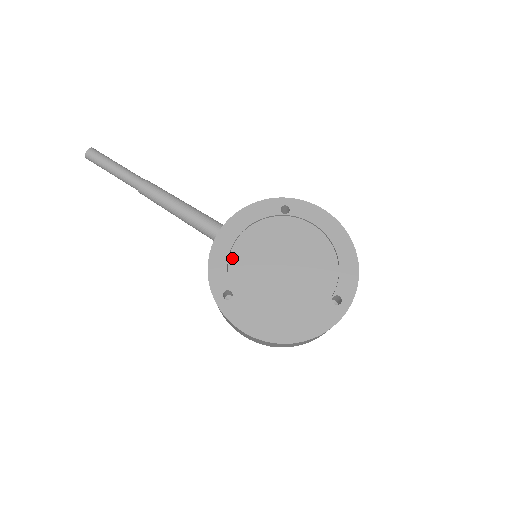
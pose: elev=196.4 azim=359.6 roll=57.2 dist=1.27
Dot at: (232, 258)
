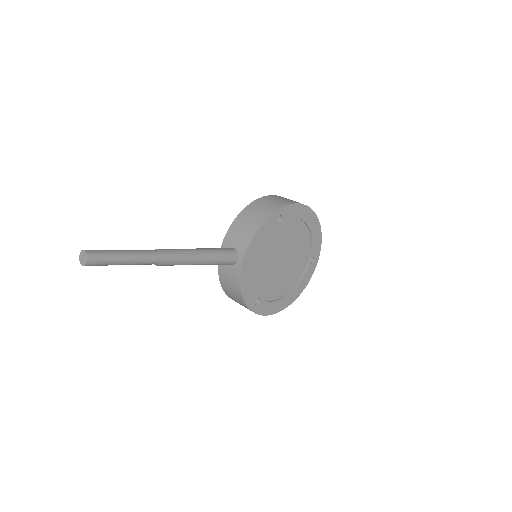
Dot at: (253, 276)
